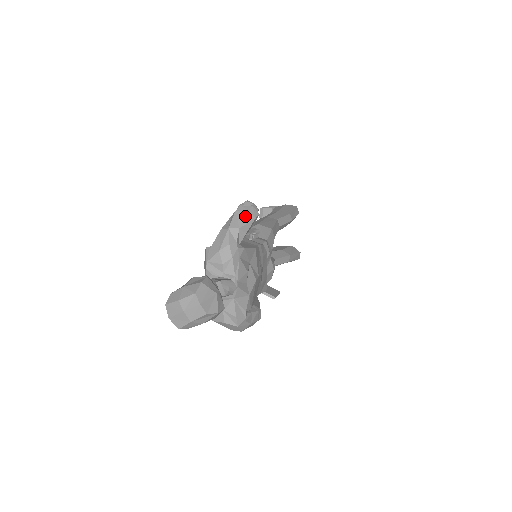
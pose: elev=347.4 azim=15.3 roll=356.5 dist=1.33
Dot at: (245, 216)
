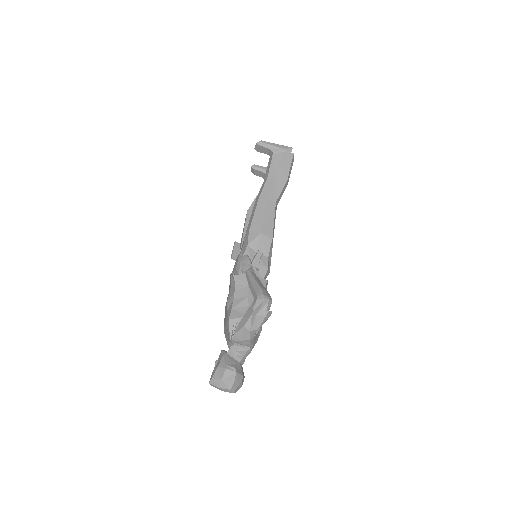
Dot at: (263, 321)
